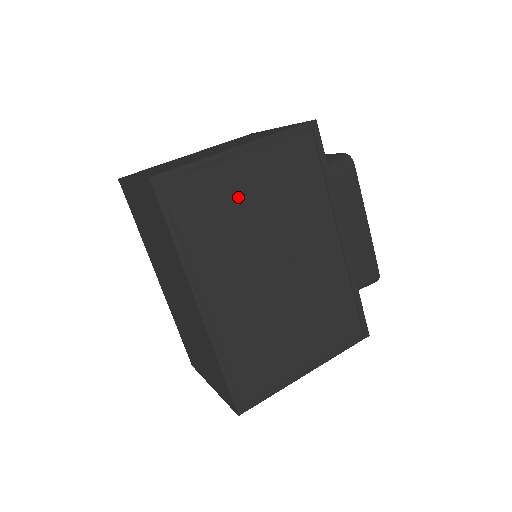
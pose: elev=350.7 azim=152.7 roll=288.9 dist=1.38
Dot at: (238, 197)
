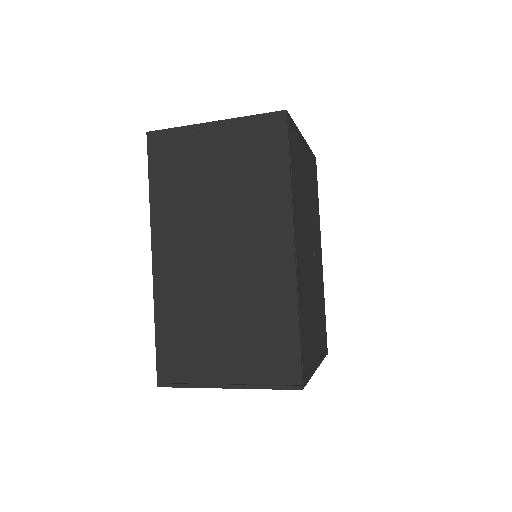
Dot at: (303, 174)
